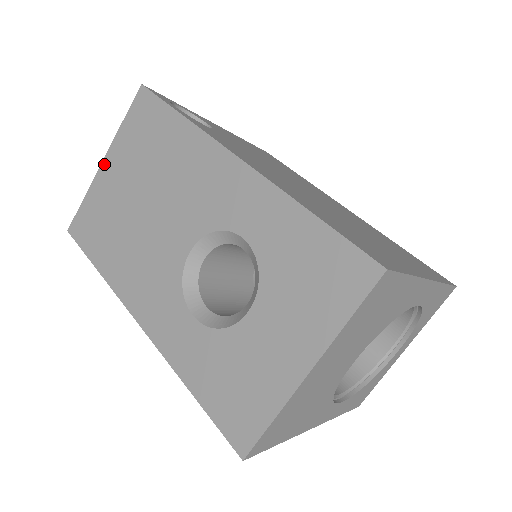
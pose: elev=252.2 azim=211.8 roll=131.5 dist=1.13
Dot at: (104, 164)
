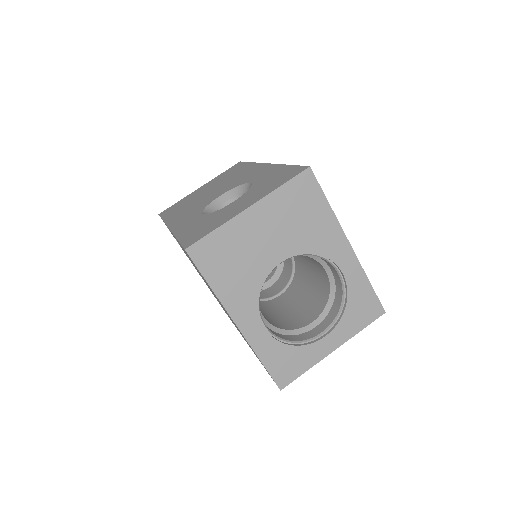
Dot at: (200, 188)
